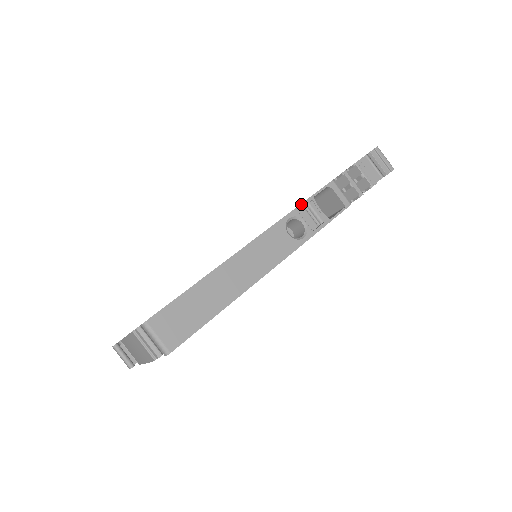
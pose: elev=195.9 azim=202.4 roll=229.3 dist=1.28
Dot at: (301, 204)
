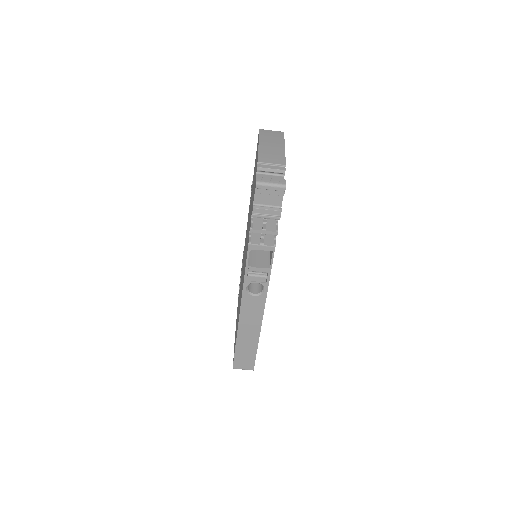
Dot at: (244, 276)
